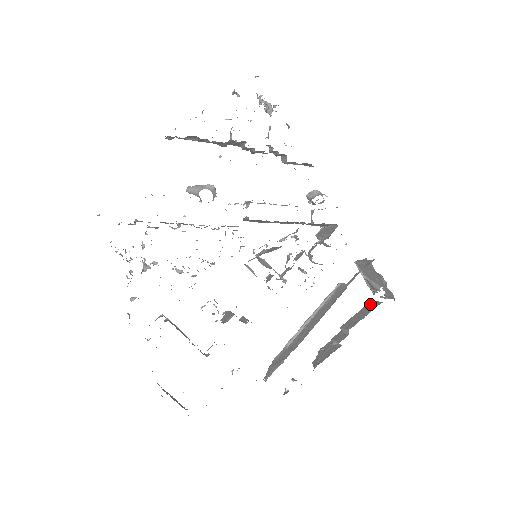
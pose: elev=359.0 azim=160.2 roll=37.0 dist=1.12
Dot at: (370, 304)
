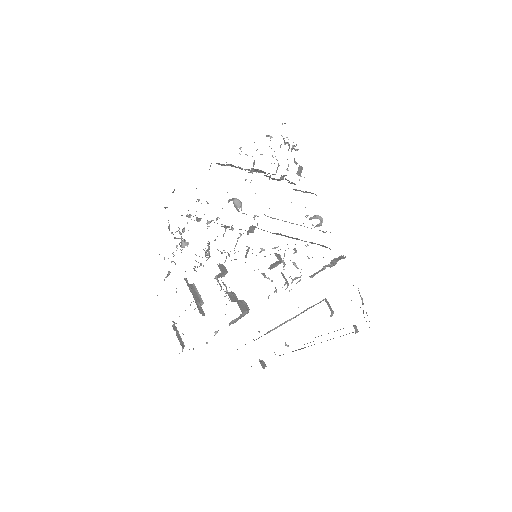
Dot at: occluded
